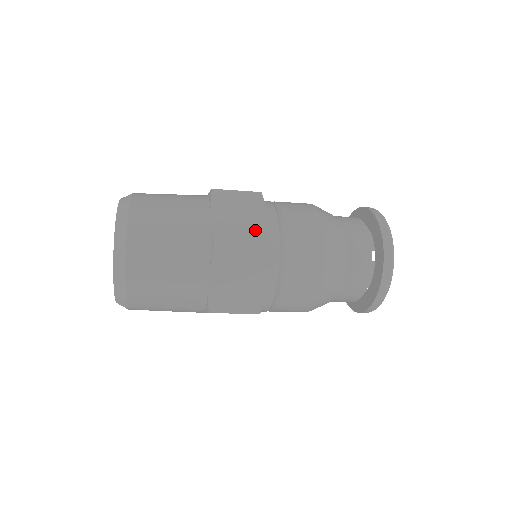
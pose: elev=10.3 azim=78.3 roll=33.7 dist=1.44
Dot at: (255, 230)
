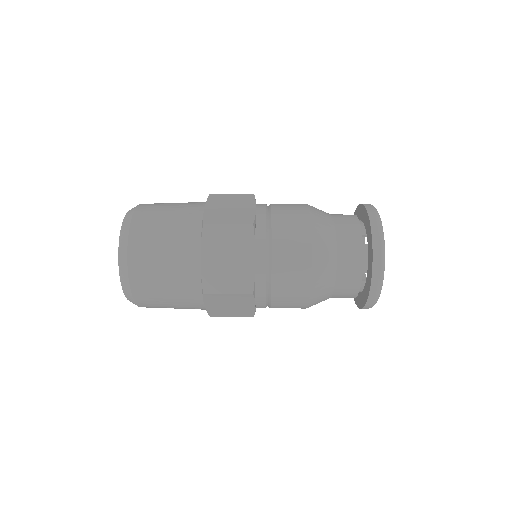
Dot at: (242, 275)
